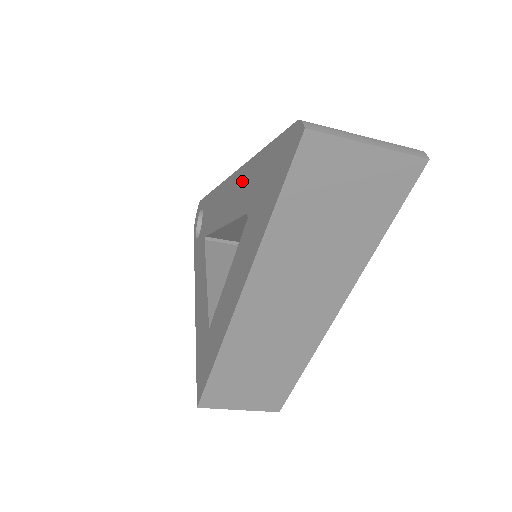
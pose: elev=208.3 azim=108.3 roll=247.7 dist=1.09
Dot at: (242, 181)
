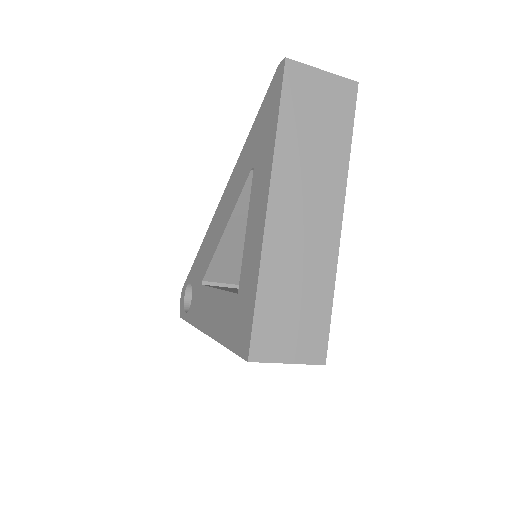
Dot at: (237, 173)
